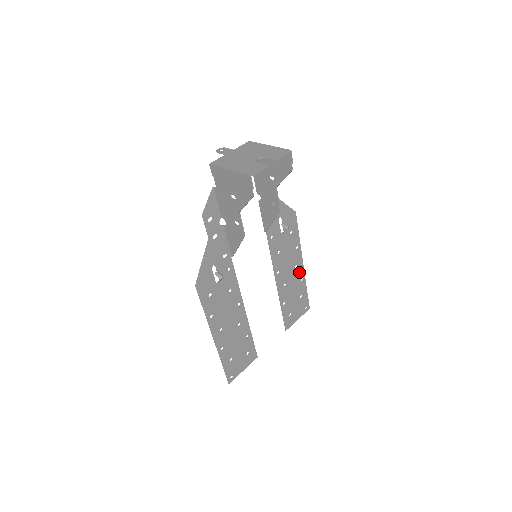
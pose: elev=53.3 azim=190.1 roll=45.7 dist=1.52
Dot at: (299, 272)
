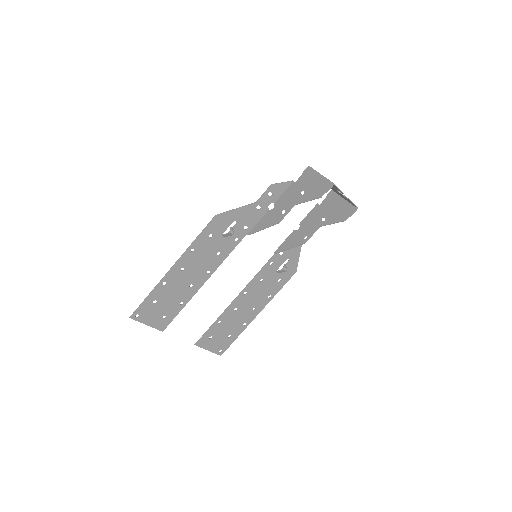
Dot at: (250, 316)
